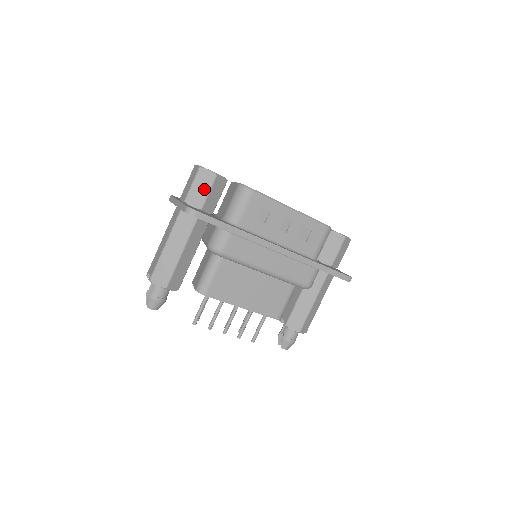
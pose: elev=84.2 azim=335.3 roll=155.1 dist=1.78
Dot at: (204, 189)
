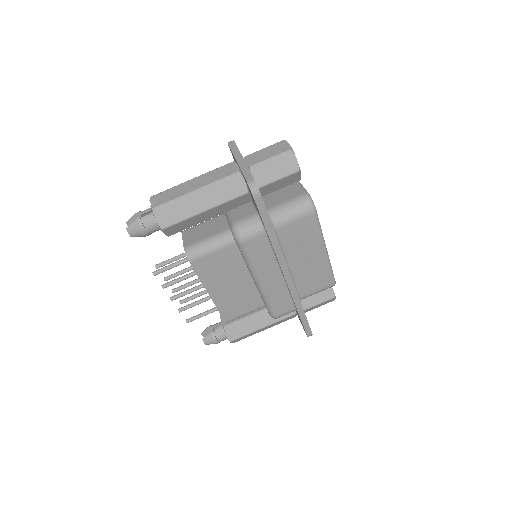
Dot at: (277, 173)
